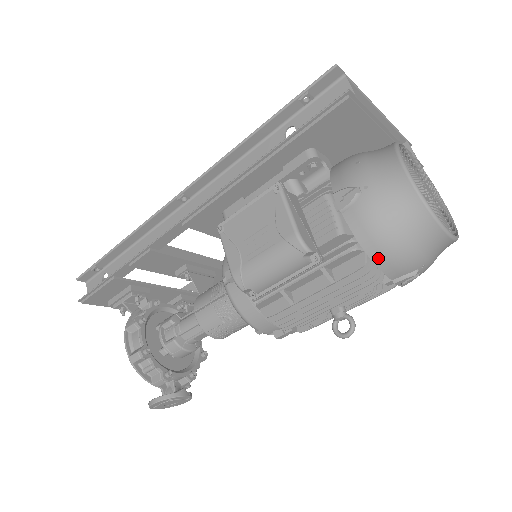
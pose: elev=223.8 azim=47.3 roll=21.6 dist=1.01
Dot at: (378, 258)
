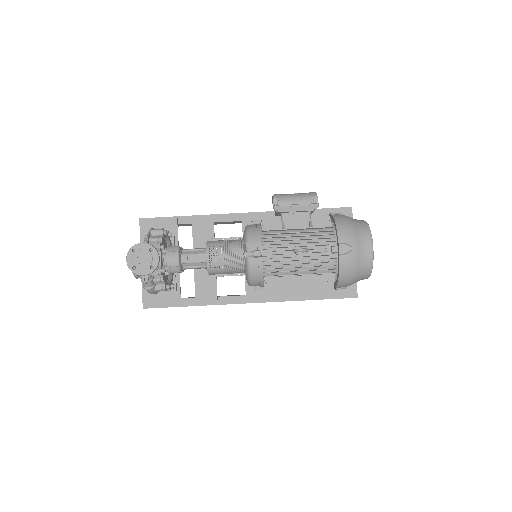
Dot at: (339, 226)
